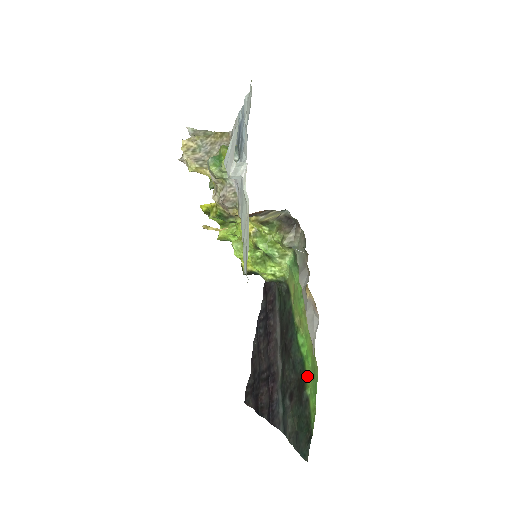
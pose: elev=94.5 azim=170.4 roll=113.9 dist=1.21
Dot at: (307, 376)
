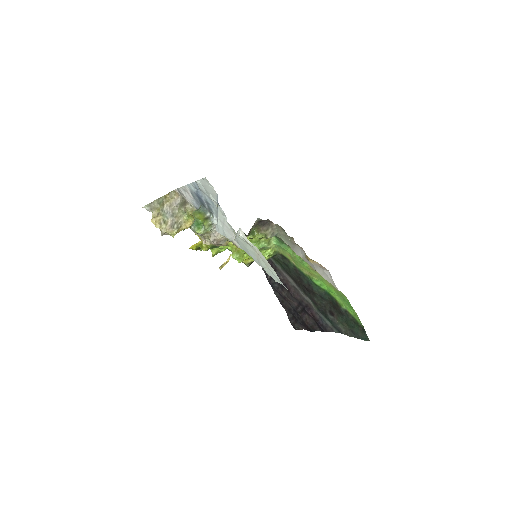
Dot at: (337, 300)
